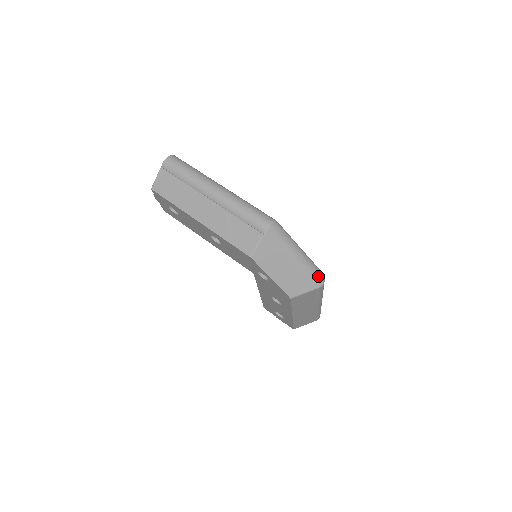
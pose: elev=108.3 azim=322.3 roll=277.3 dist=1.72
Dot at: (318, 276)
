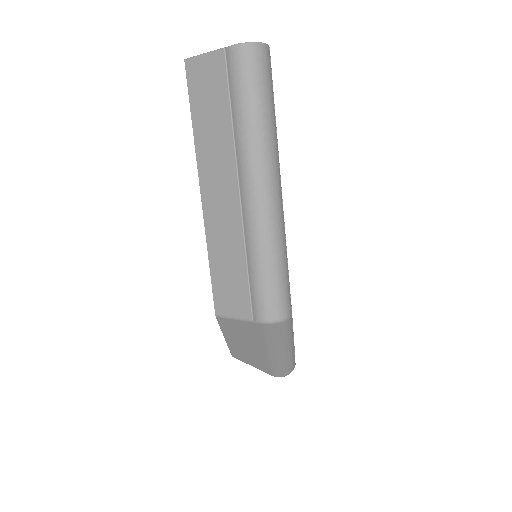
Dot at: (284, 372)
